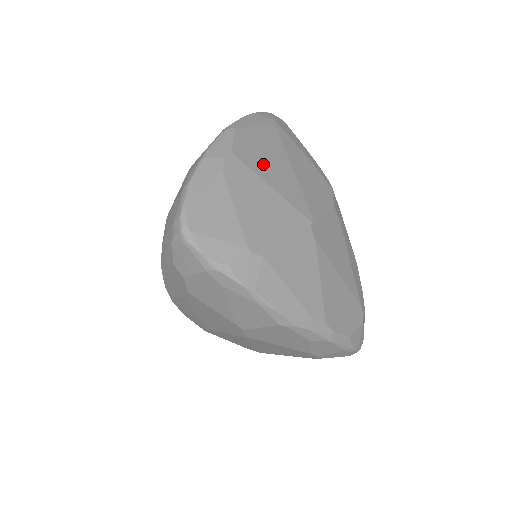
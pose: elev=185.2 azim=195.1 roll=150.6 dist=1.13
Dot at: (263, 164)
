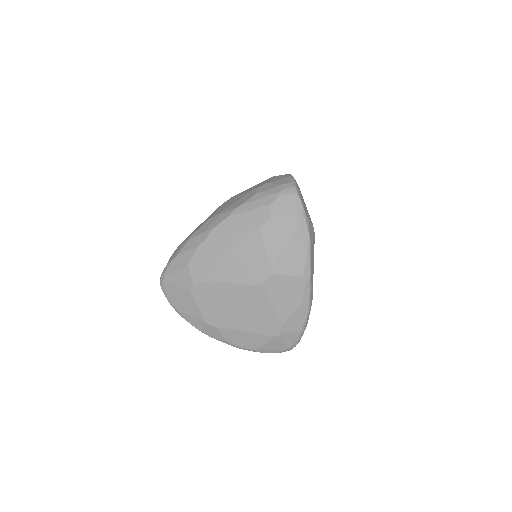
Dot at: occluded
